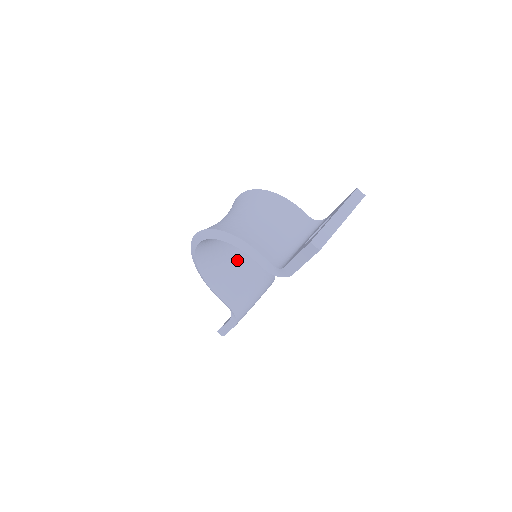
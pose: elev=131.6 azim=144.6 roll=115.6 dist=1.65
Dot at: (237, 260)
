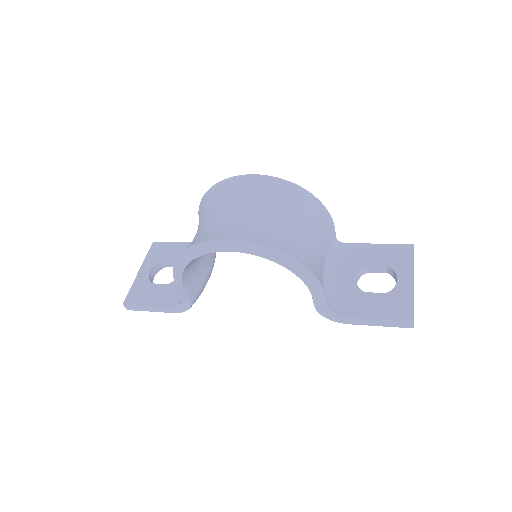
Dot at: occluded
